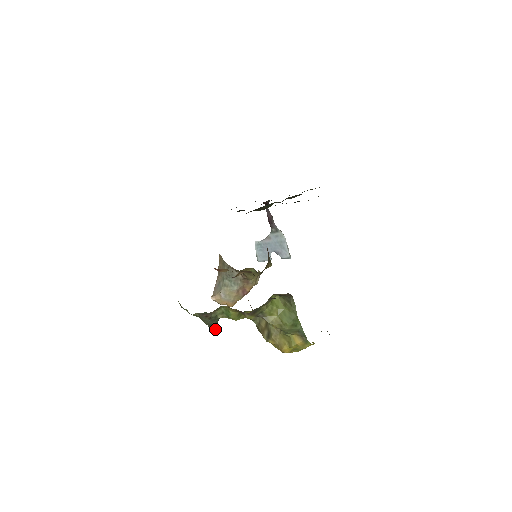
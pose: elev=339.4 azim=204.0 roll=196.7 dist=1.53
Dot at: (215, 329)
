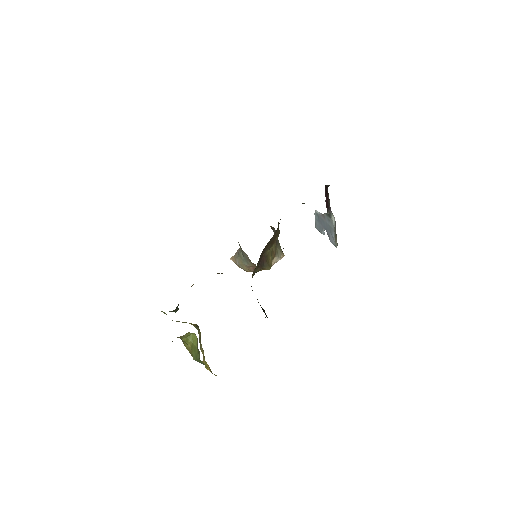
Dot at: occluded
